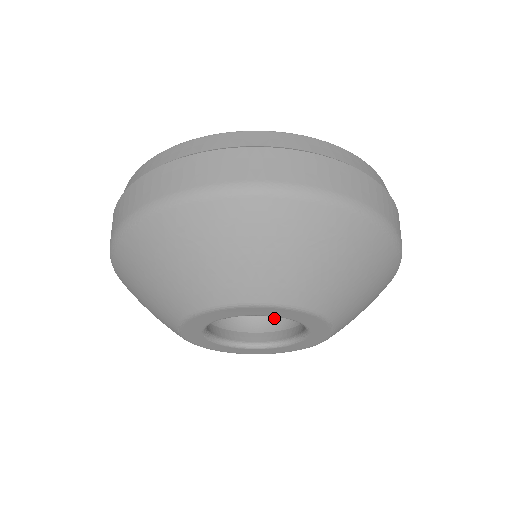
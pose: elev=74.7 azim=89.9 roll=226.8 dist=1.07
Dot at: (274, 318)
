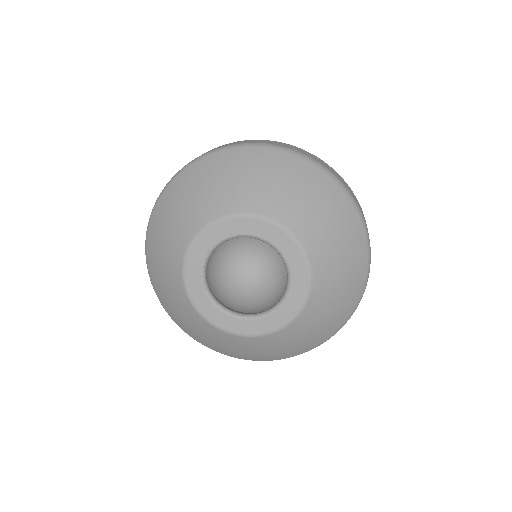
Dot at: (232, 302)
